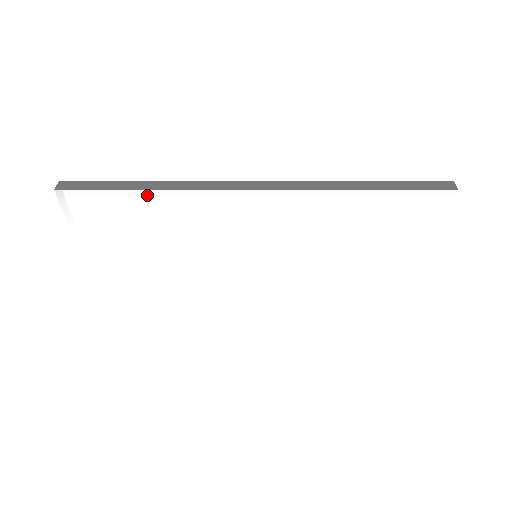
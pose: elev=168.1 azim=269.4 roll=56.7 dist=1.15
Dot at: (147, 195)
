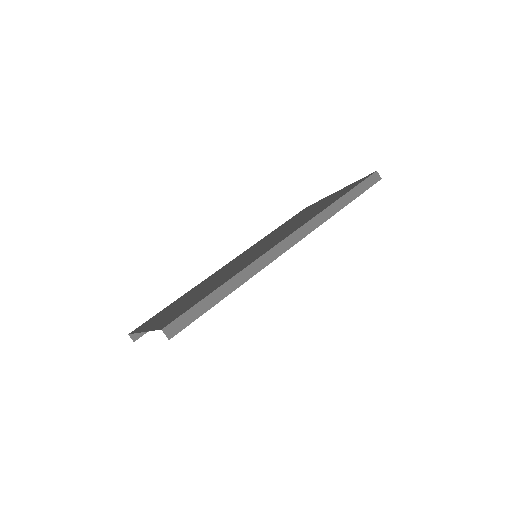
Dot at: (228, 294)
